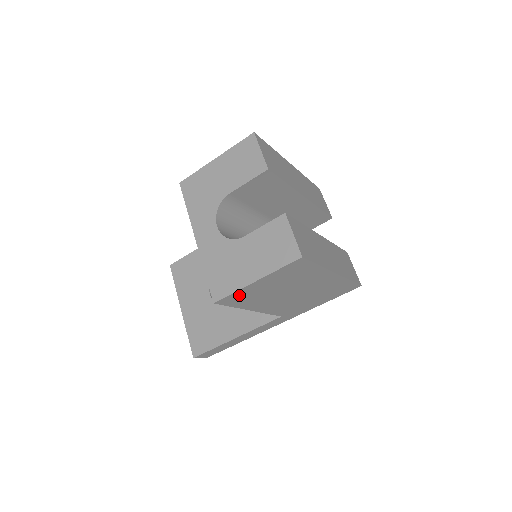
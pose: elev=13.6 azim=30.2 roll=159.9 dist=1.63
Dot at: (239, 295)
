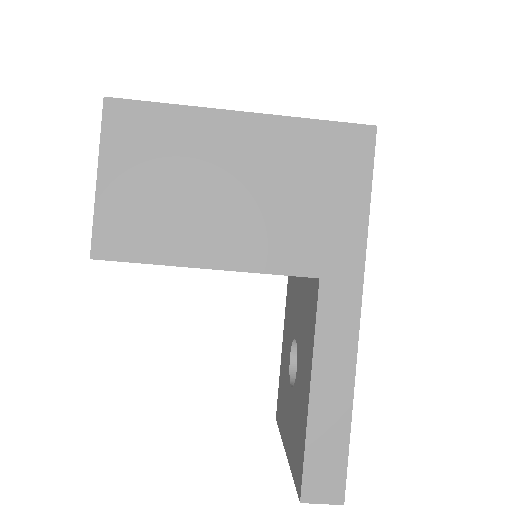
Dot at: (114, 225)
